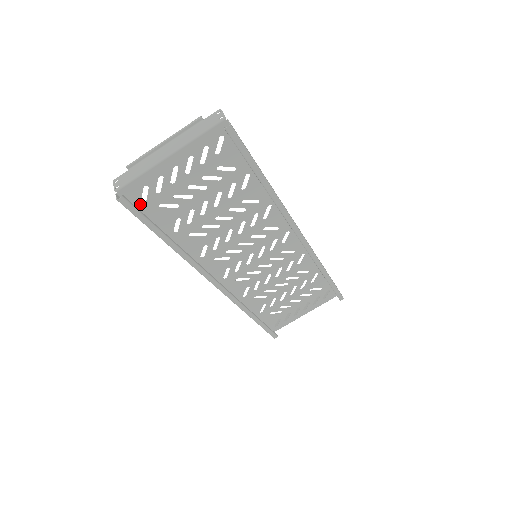
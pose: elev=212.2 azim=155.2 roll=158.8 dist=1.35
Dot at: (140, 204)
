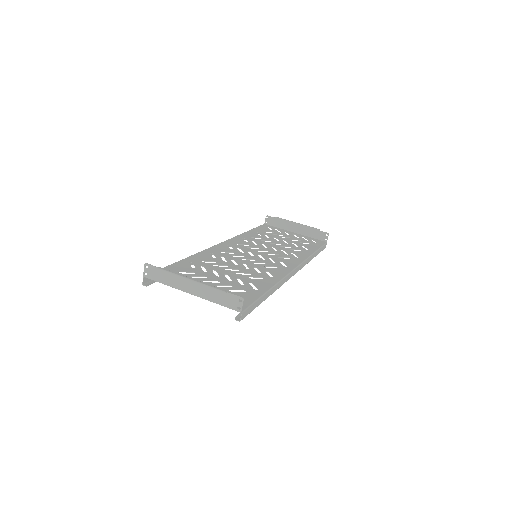
Dot at: occluded
